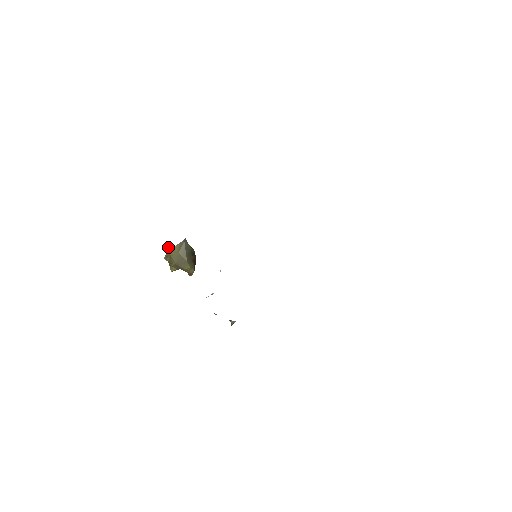
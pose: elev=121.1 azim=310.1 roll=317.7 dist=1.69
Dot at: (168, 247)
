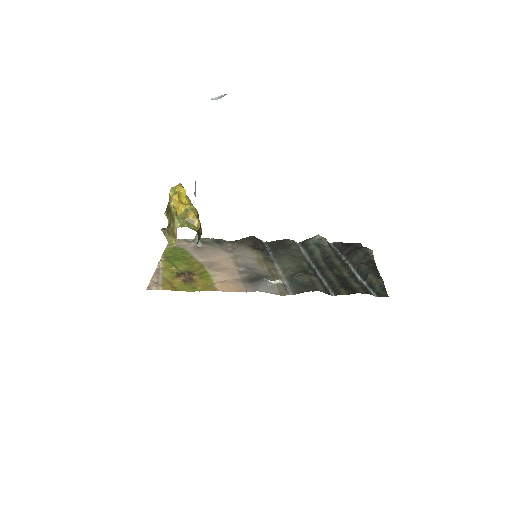
Dot at: (175, 220)
